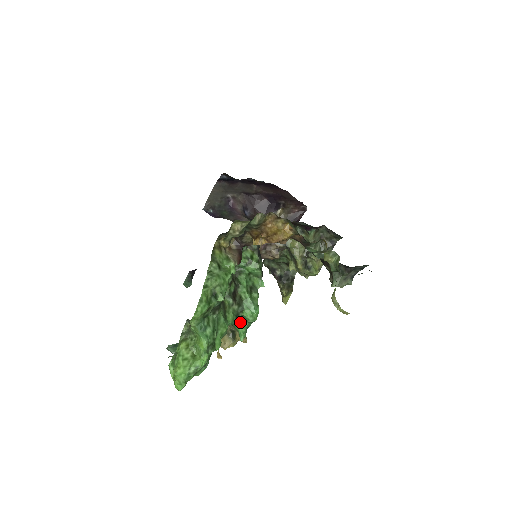
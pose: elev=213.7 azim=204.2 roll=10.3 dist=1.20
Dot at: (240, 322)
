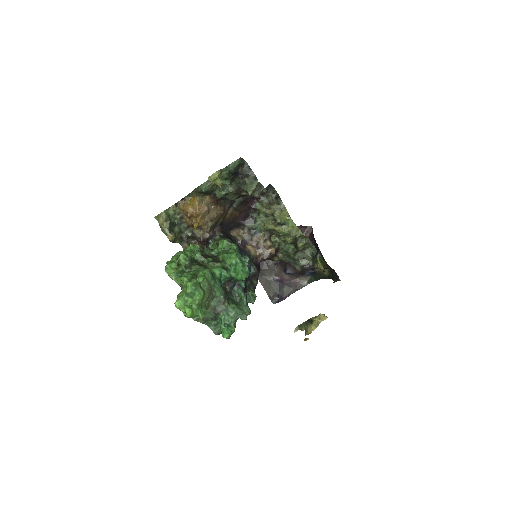
Dot at: (236, 272)
